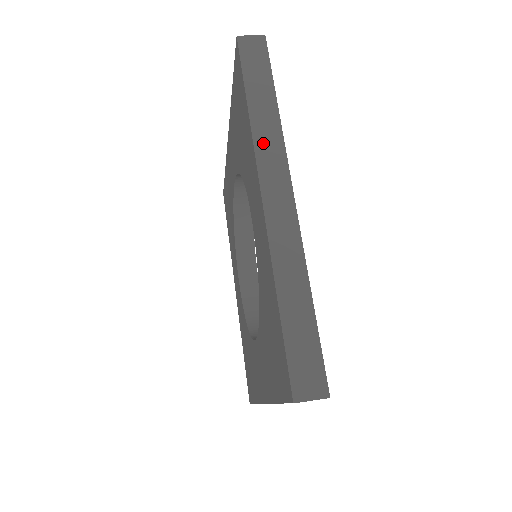
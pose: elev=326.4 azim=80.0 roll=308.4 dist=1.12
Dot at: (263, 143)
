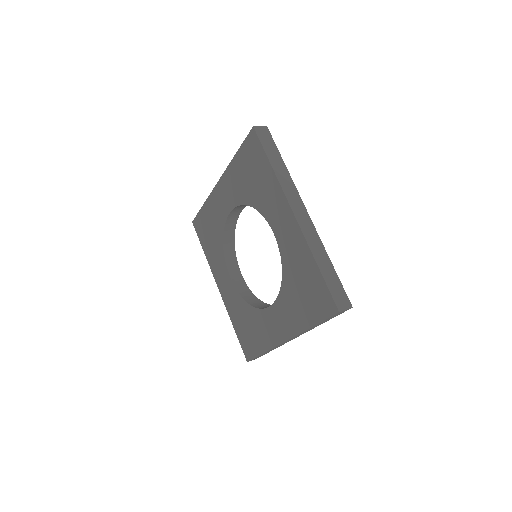
Dot at: (285, 186)
